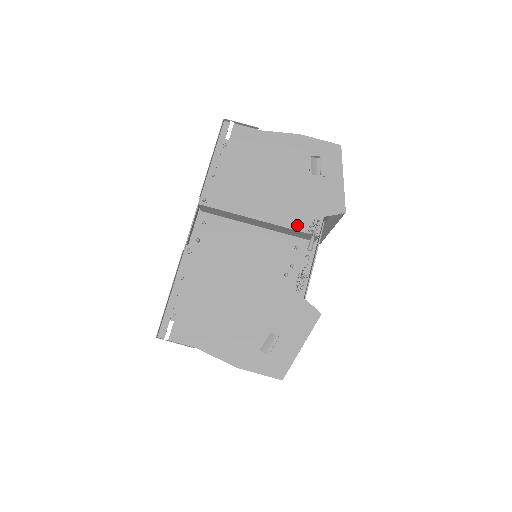
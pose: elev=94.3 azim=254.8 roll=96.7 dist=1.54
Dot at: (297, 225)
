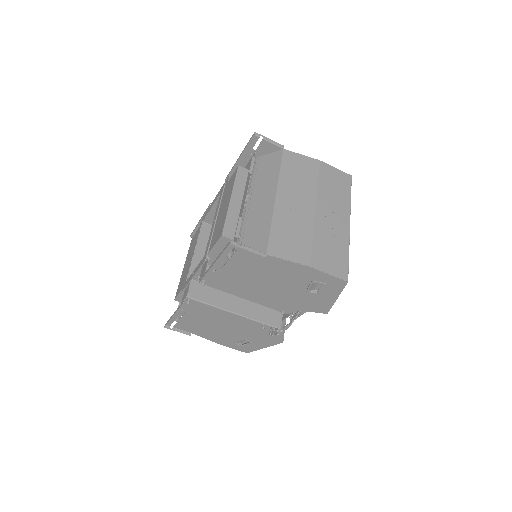
Dot at: (281, 312)
